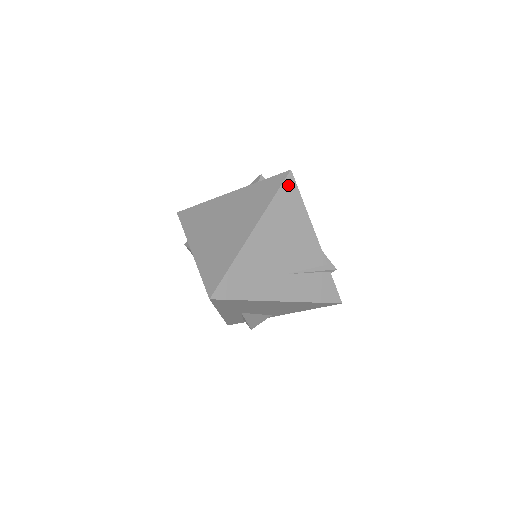
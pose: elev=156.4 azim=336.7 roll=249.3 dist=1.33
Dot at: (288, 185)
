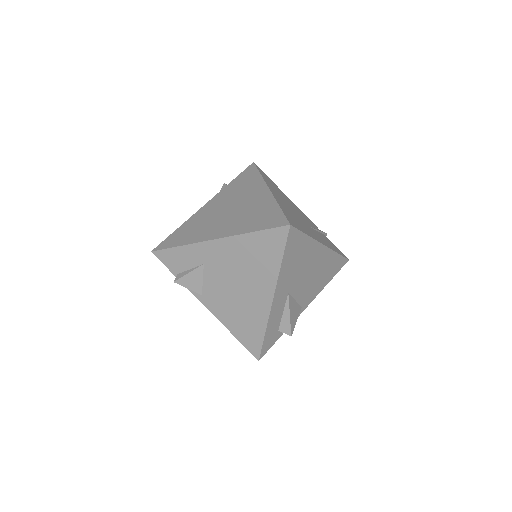
Dot at: (260, 170)
